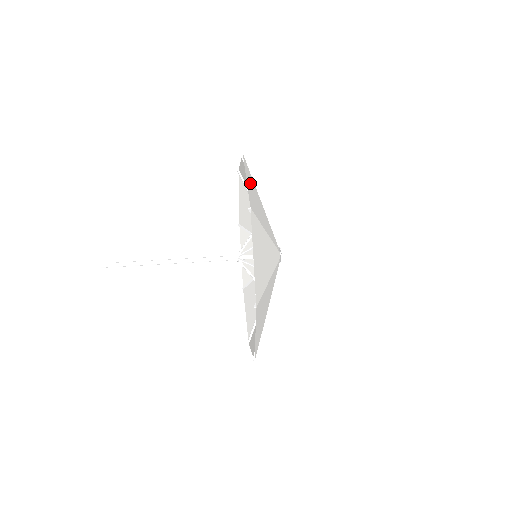
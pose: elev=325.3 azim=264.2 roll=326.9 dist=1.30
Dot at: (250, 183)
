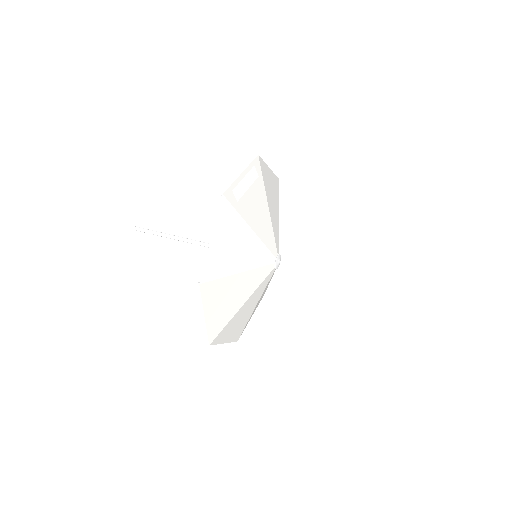
Dot at: (223, 232)
